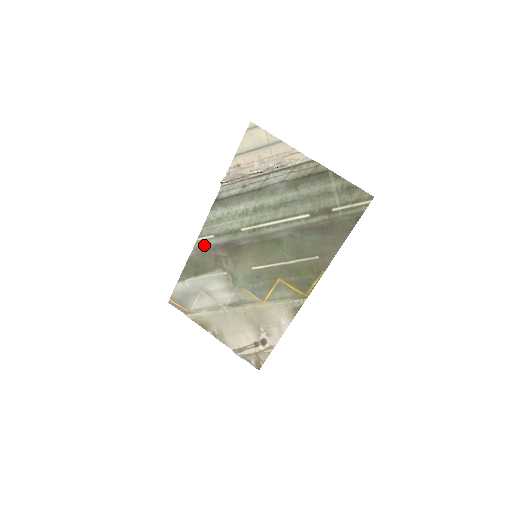
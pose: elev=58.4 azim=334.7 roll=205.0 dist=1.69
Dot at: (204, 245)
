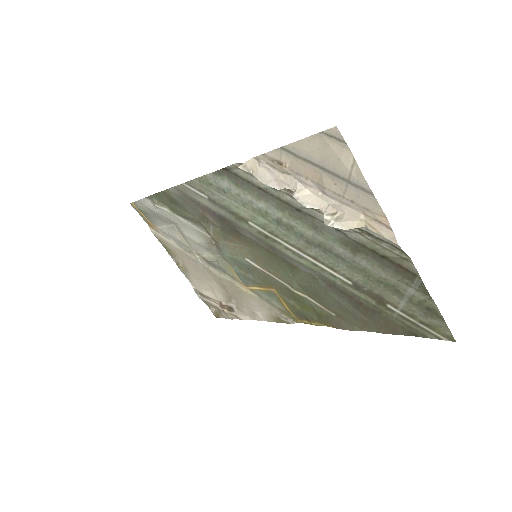
Dot at: (191, 195)
